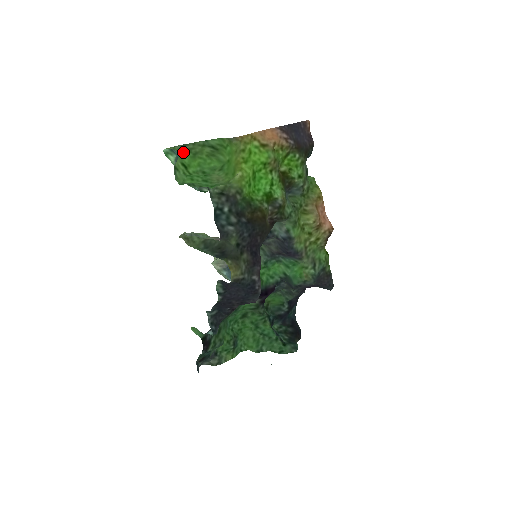
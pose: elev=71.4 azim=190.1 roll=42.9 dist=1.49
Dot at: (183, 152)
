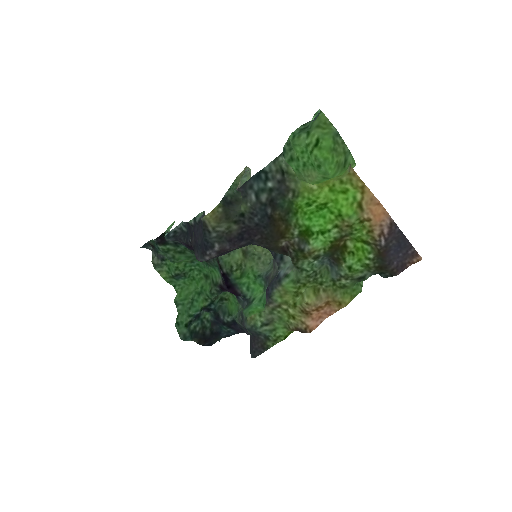
Dot at: (332, 137)
